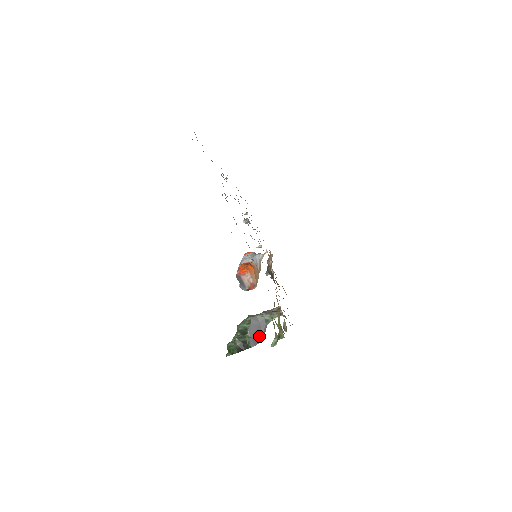
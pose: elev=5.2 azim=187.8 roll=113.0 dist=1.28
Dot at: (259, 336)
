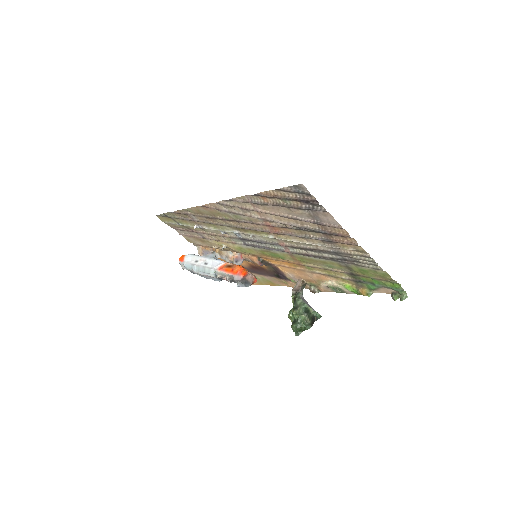
Dot at: occluded
